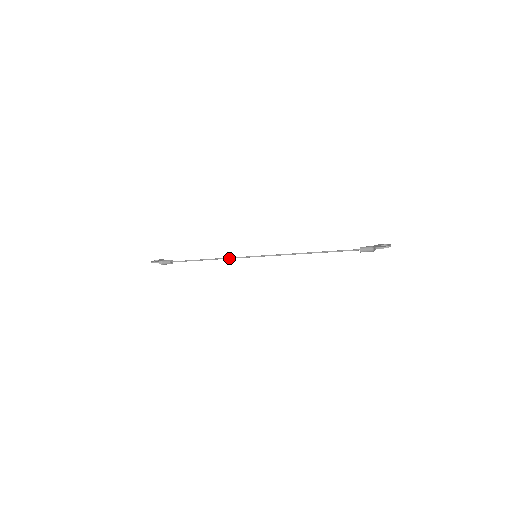
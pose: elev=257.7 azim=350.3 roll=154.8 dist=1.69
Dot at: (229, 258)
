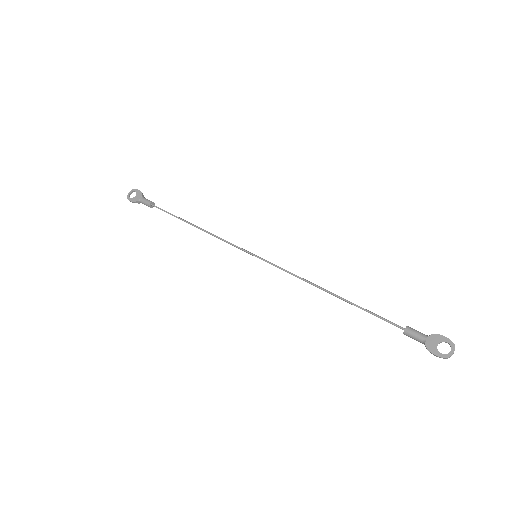
Dot at: occluded
